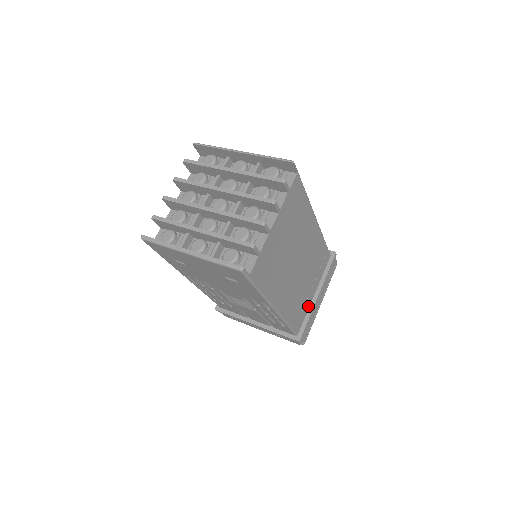
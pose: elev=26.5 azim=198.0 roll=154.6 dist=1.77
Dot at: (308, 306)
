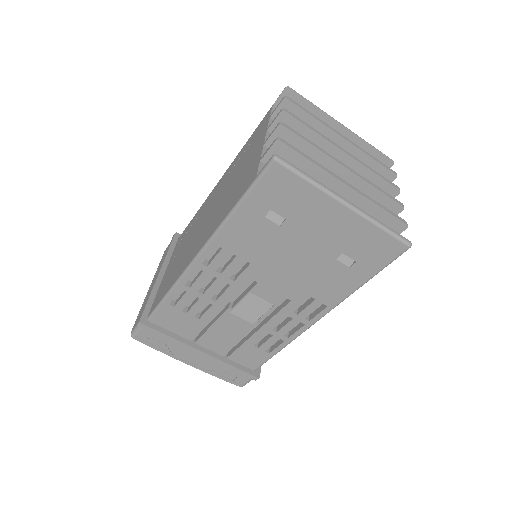
Dot at: occluded
